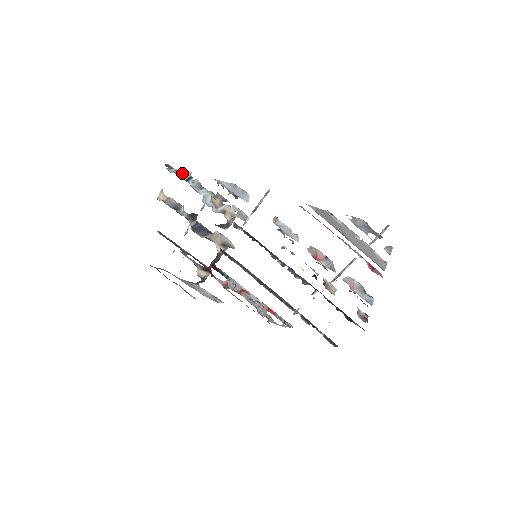
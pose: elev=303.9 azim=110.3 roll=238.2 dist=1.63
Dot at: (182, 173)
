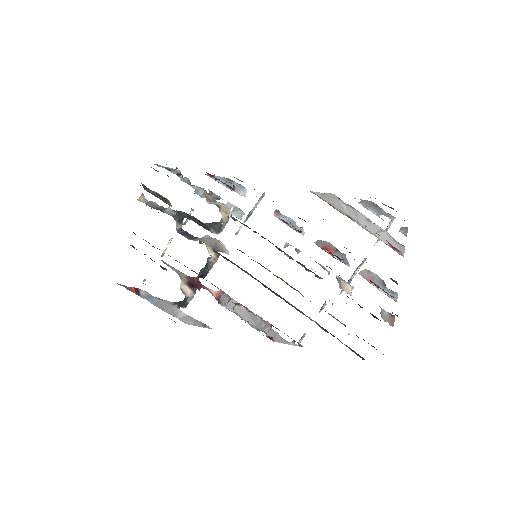
Dot at: (171, 169)
